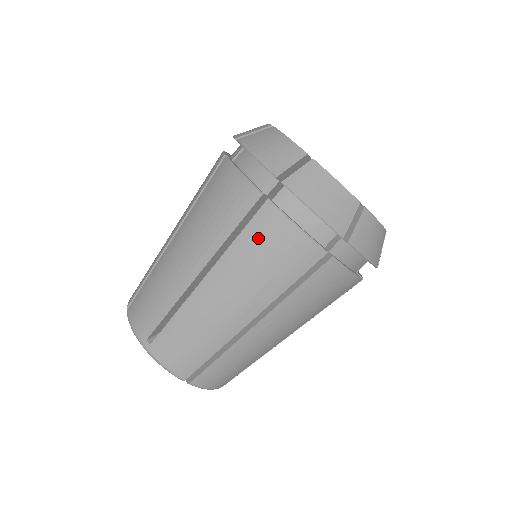
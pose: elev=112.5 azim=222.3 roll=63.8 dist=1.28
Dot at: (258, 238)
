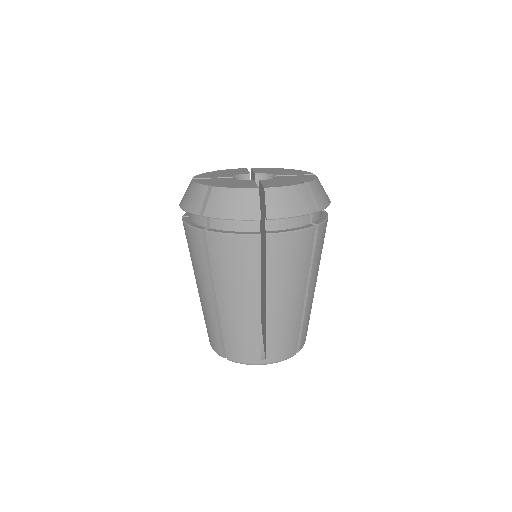
Dot at: (279, 257)
